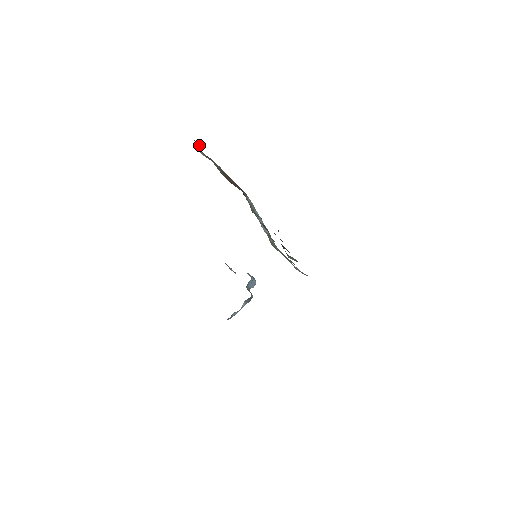
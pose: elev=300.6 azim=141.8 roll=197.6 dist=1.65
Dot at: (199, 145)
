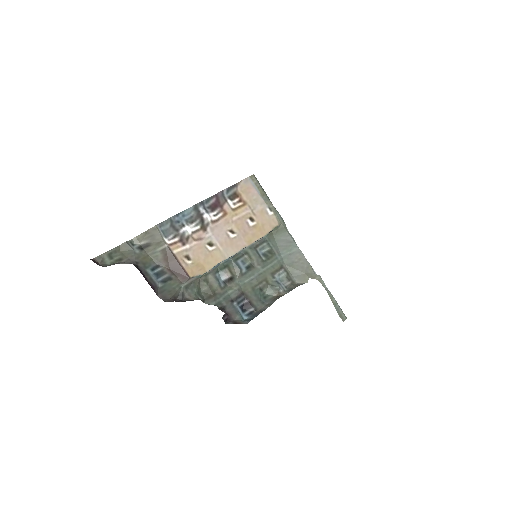
Dot at: (126, 247)
